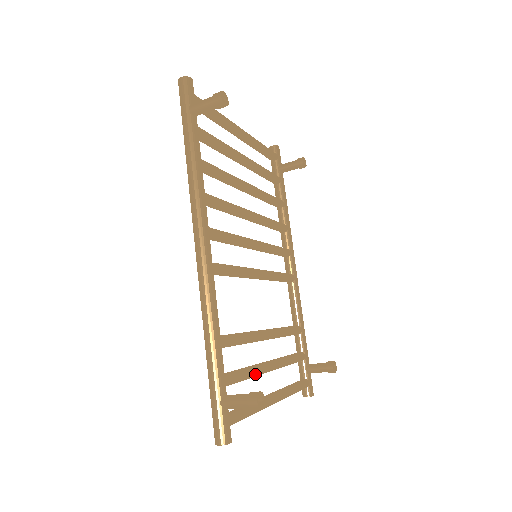
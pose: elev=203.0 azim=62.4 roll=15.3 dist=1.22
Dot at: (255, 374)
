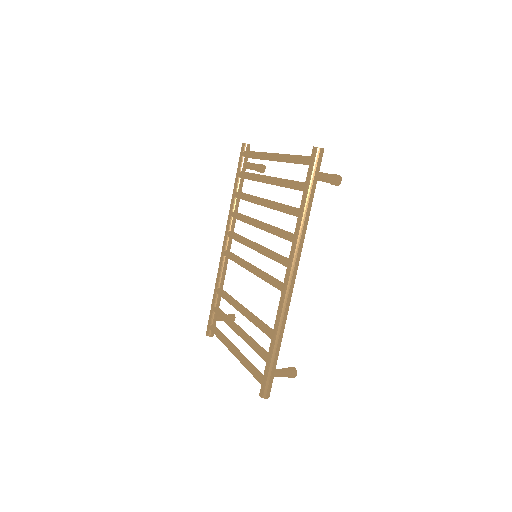
Dot at: occluded
